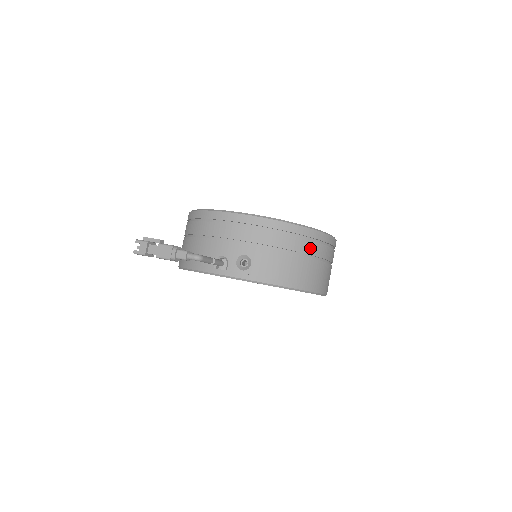
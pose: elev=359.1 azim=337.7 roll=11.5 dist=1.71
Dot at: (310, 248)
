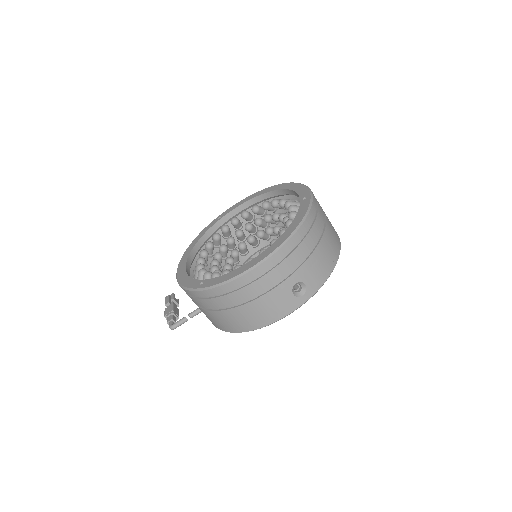
Dot at: (224, 302)
